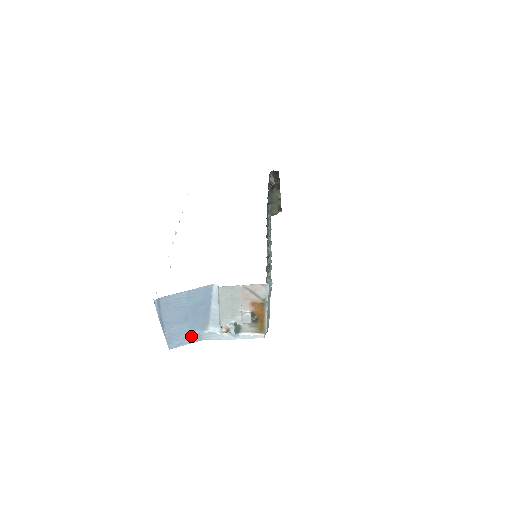
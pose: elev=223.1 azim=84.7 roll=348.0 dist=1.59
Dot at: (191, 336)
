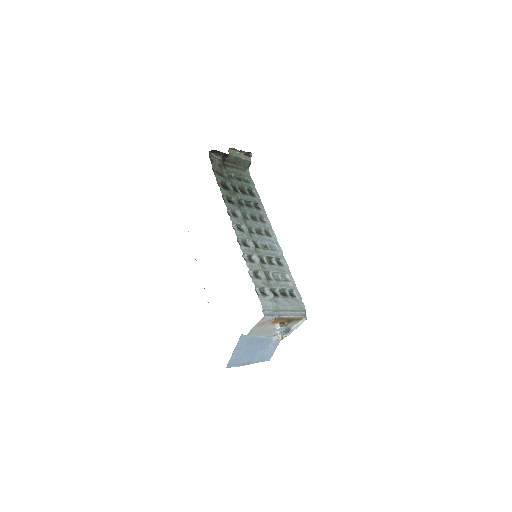
Dot at: (271, 348)
